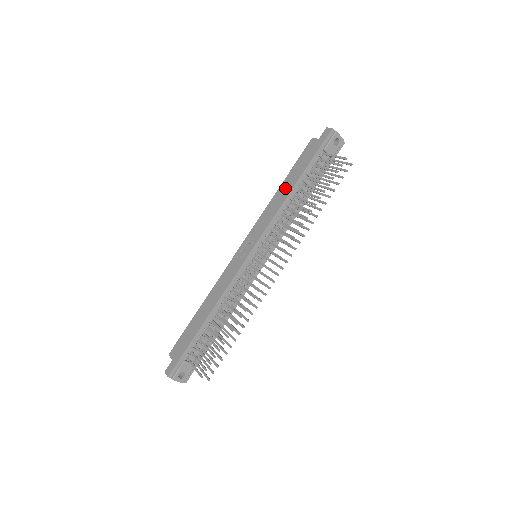
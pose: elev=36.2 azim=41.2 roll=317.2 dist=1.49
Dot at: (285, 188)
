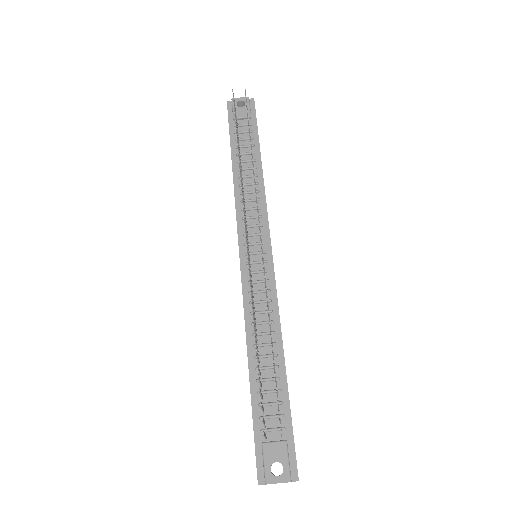
Dot at: occluded
